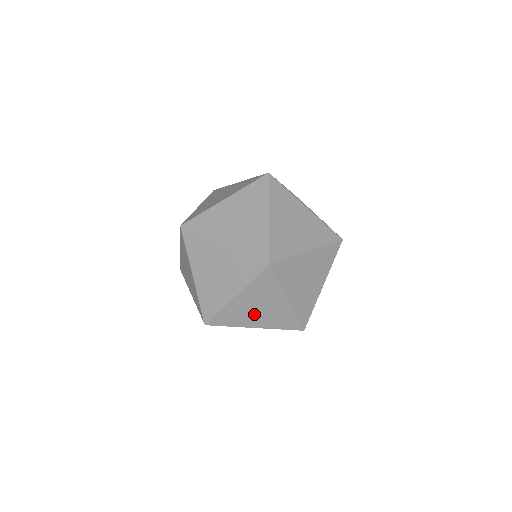
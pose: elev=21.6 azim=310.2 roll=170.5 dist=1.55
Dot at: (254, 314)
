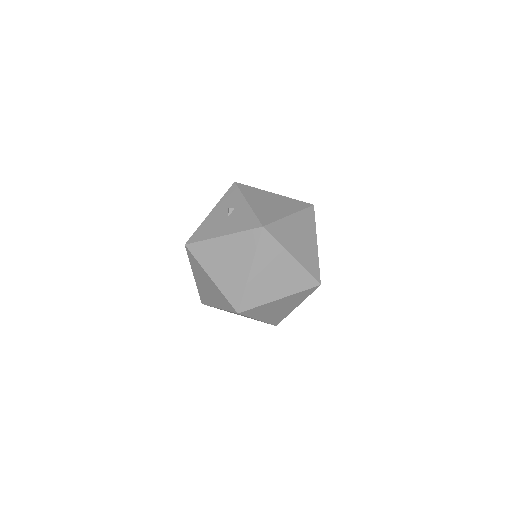
Dot at: (271, 311)
